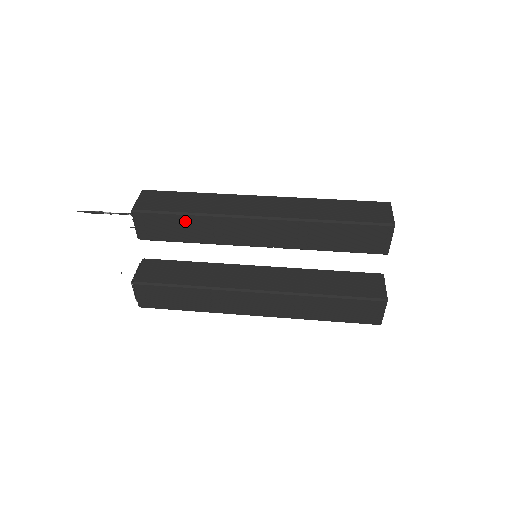
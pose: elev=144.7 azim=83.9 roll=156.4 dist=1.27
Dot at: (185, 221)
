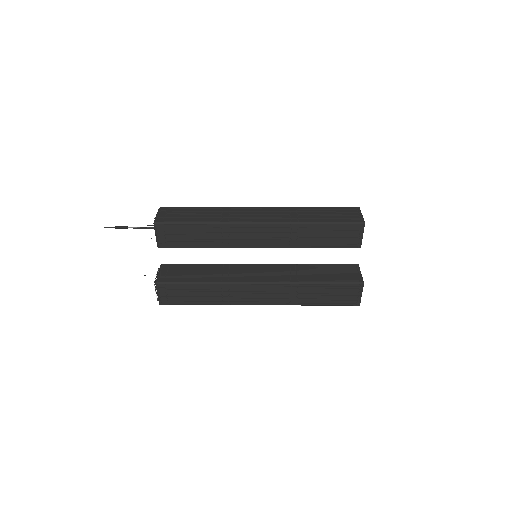
Dot at: (198, 229)
